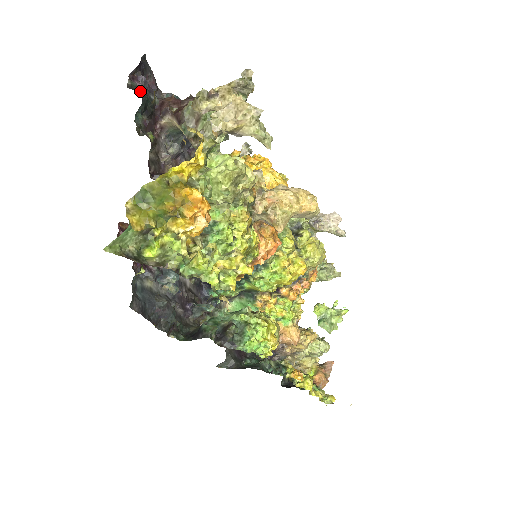
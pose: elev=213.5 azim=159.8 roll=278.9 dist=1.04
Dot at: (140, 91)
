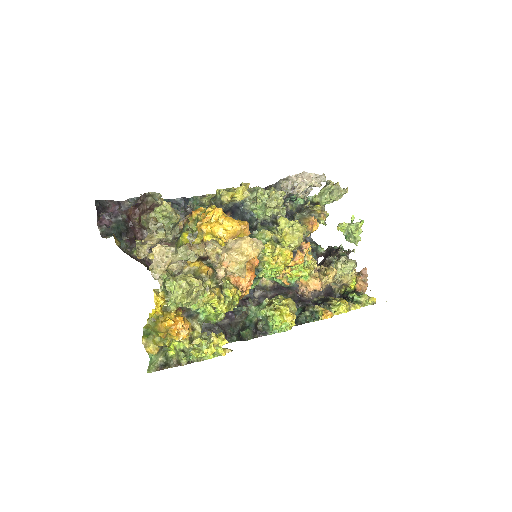
Dot at: (110, 226)
